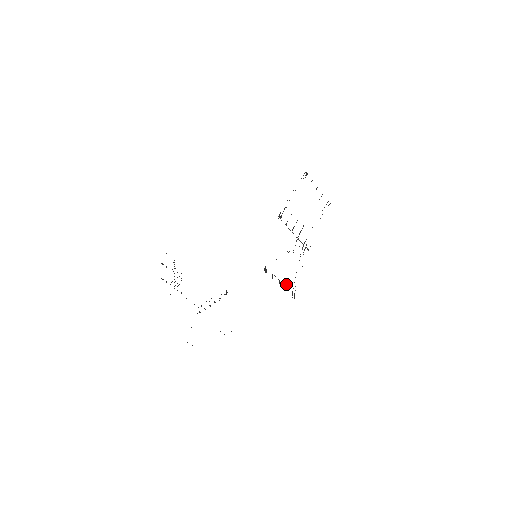
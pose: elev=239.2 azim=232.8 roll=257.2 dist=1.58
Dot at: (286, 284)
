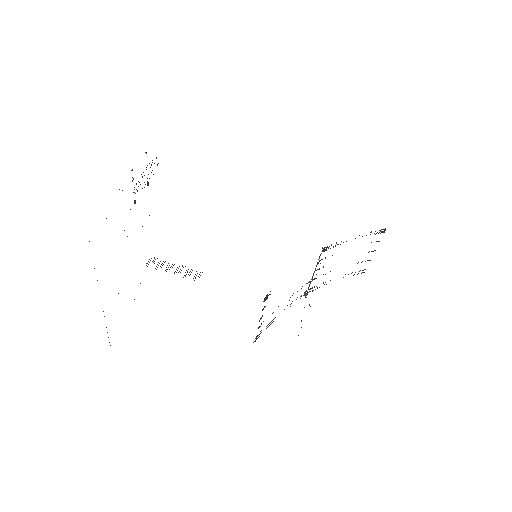
Dot at: occluded
